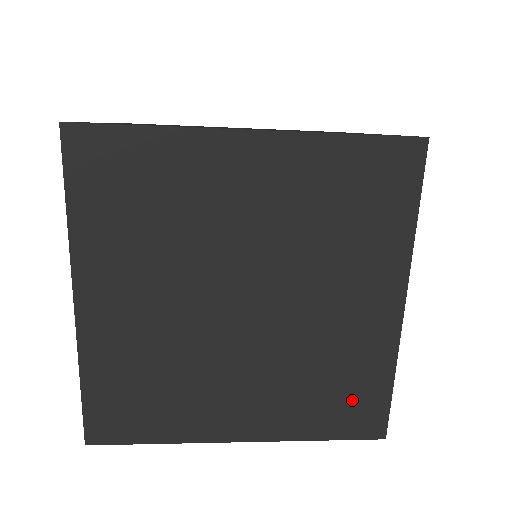
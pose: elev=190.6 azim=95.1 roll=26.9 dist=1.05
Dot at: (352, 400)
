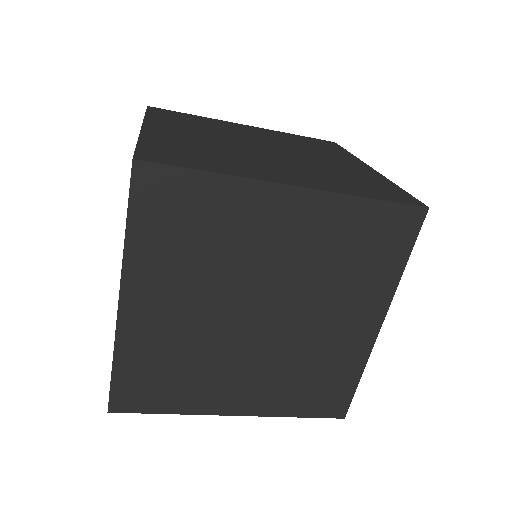
Dot at: (326, 390)
